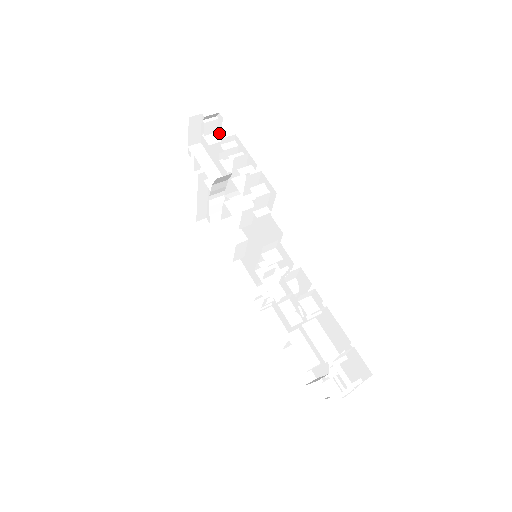
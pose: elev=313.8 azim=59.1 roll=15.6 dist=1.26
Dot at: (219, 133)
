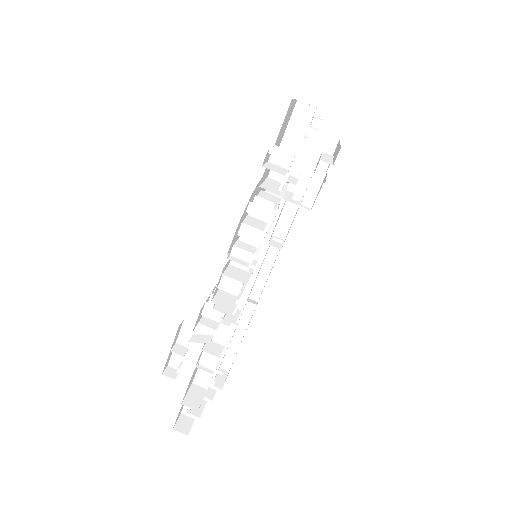
Dot at: occluded
